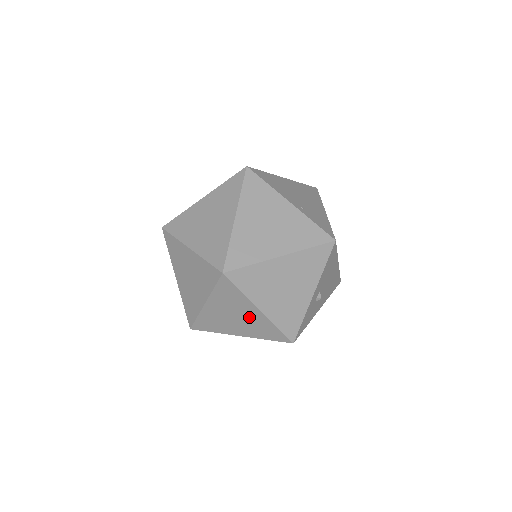
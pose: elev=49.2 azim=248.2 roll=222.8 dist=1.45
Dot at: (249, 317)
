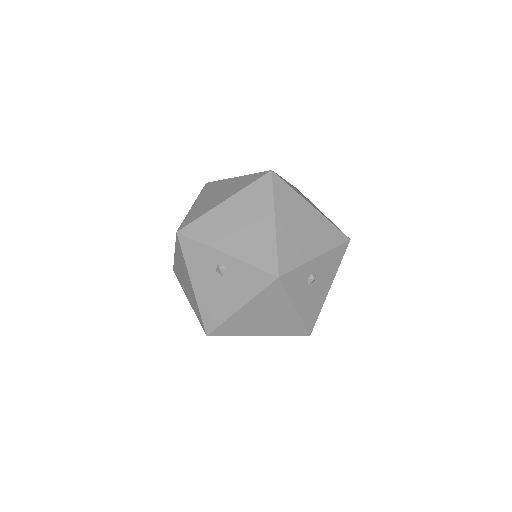
Dot at: (257, 228)
